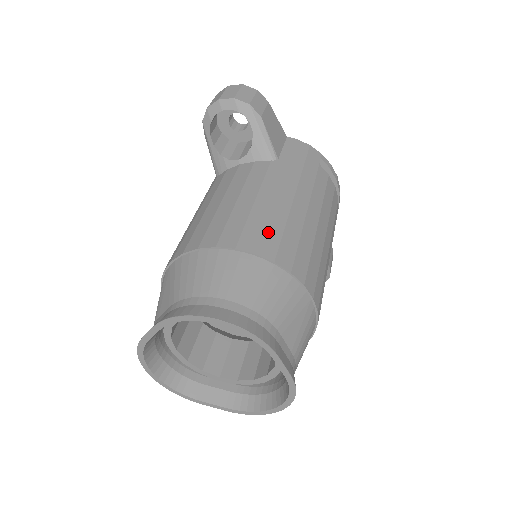
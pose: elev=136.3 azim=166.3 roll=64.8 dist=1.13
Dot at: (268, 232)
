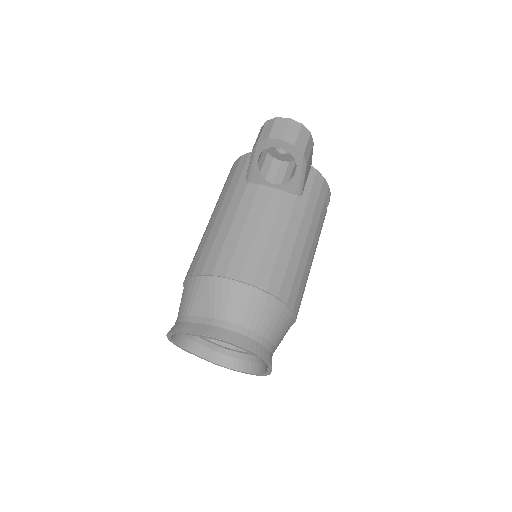
Dot at: (287, 277)
